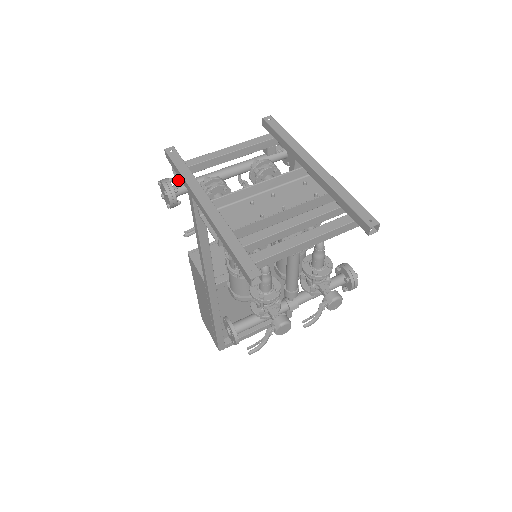
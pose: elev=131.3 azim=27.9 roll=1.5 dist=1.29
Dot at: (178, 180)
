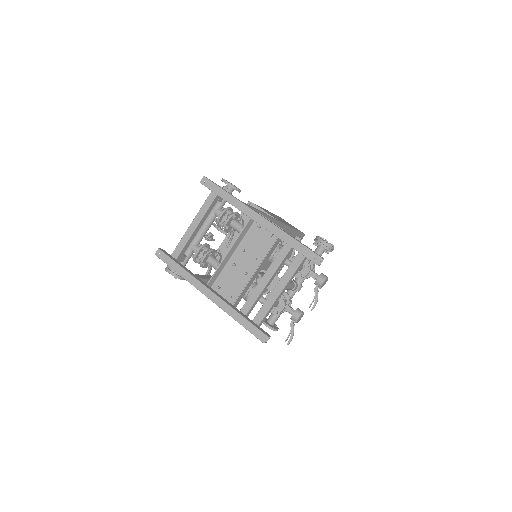
Dot at: occluded
